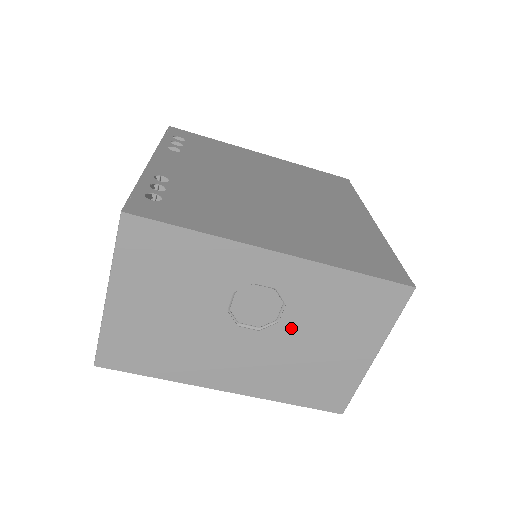
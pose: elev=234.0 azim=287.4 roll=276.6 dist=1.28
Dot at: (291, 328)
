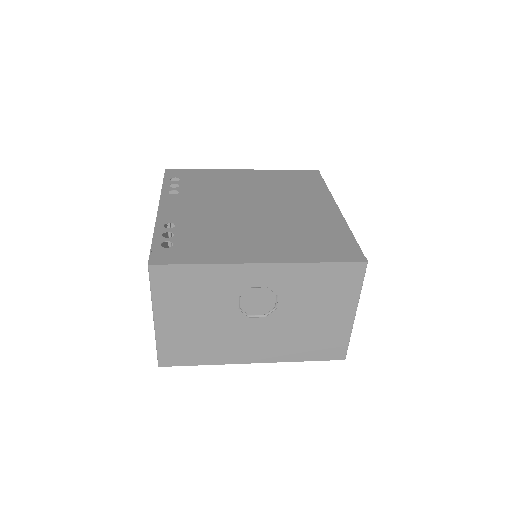
Dot at: (287, 310)
